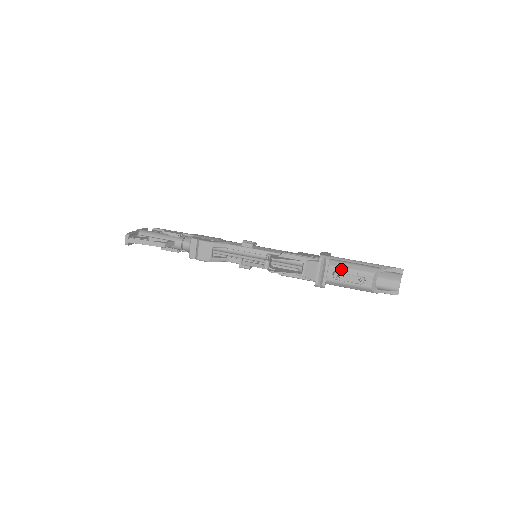
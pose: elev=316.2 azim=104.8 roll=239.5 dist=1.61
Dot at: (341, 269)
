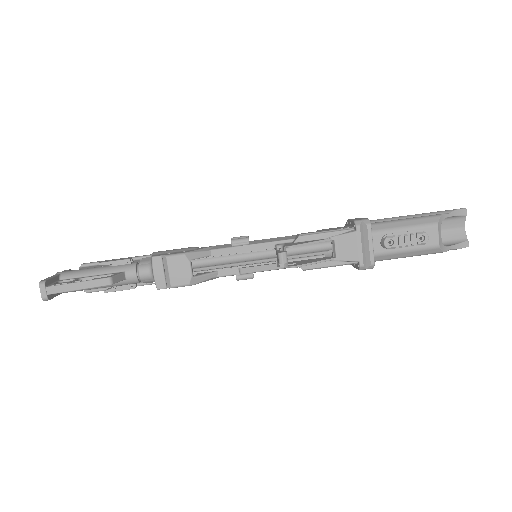
Dot at: (390, 232)
